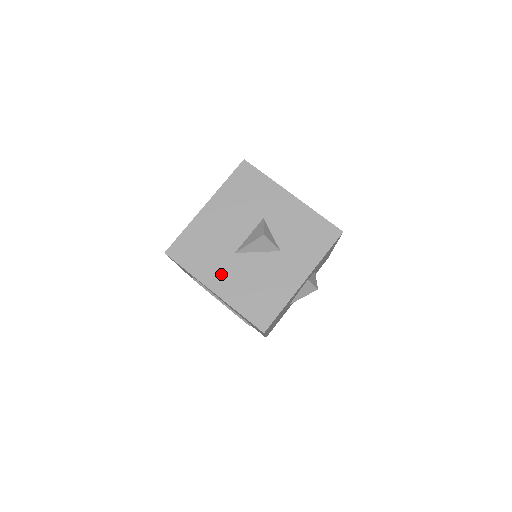
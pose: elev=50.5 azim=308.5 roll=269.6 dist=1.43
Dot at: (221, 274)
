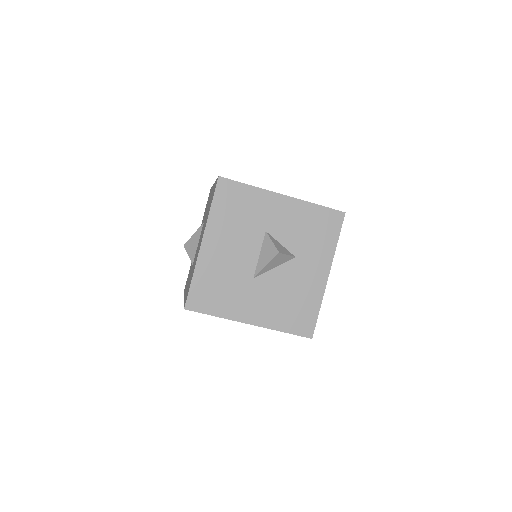
Dot at: (250, 304)
